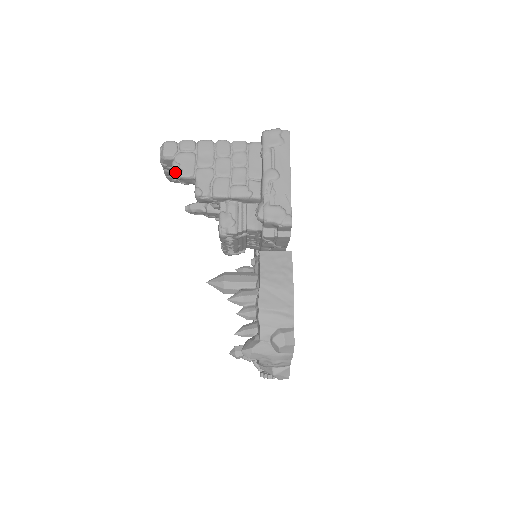
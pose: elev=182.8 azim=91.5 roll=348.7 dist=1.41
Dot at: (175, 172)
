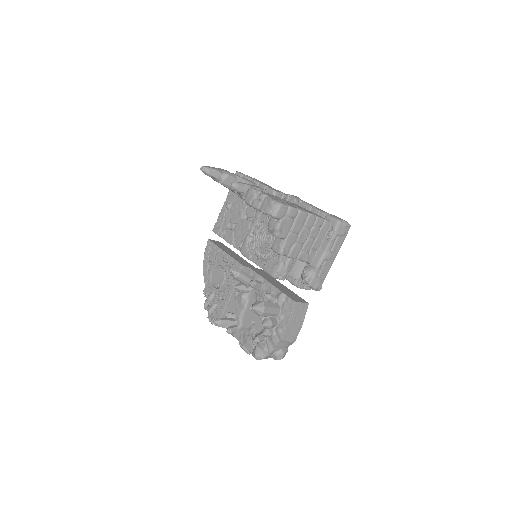
Dot at: (276, 232)
